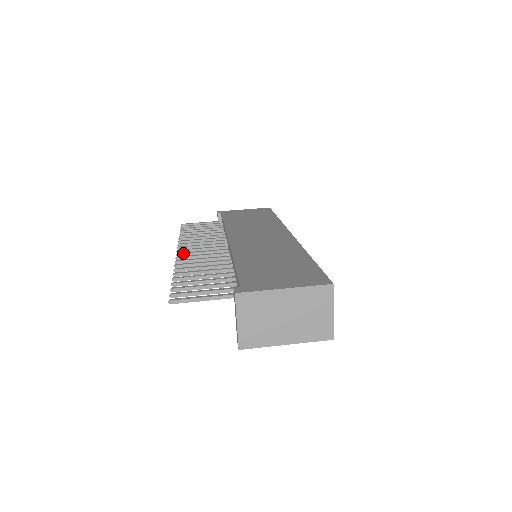
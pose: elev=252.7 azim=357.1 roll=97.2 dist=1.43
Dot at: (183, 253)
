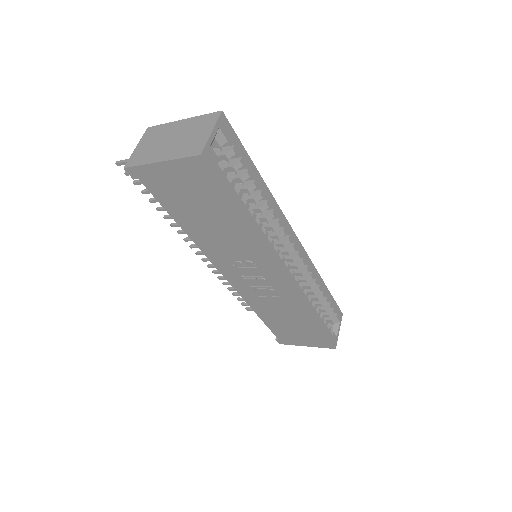
Dot at: occluded
